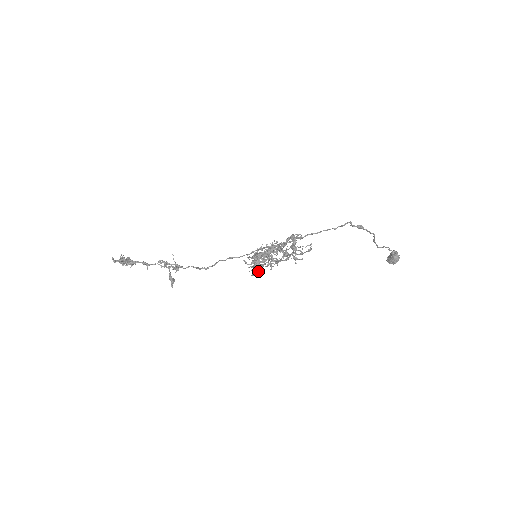
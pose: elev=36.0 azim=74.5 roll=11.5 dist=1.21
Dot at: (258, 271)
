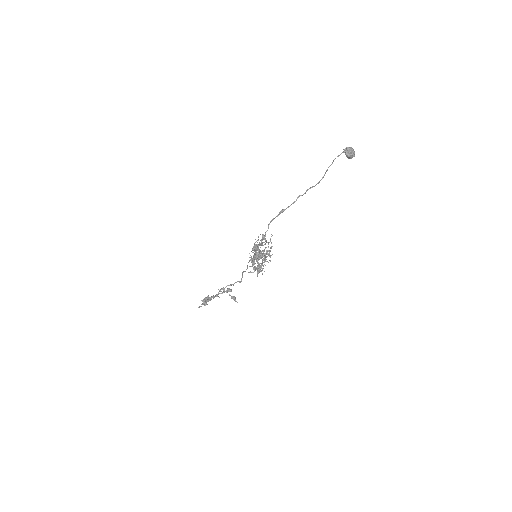
Dot at: occluded
